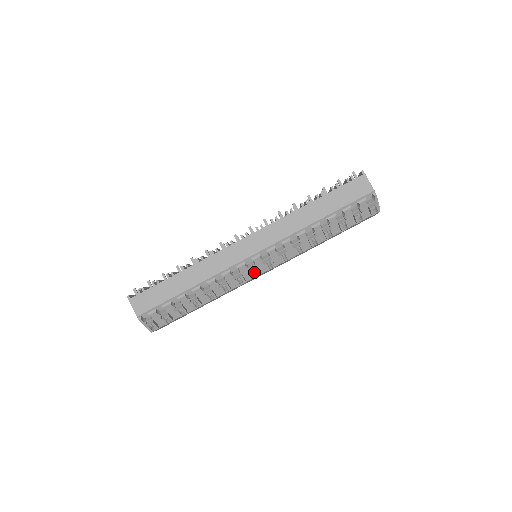
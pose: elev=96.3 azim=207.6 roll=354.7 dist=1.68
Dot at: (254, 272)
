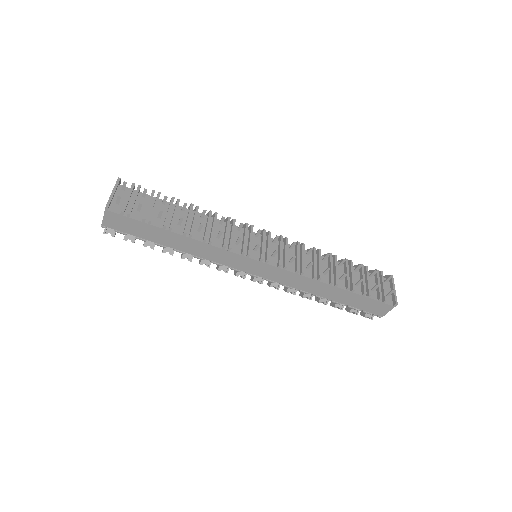
Dot at: occluded
